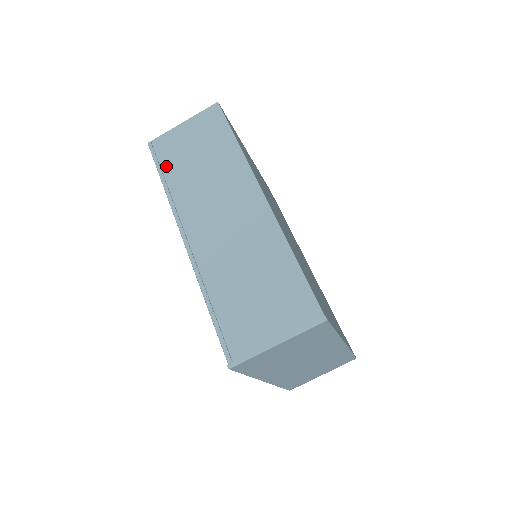
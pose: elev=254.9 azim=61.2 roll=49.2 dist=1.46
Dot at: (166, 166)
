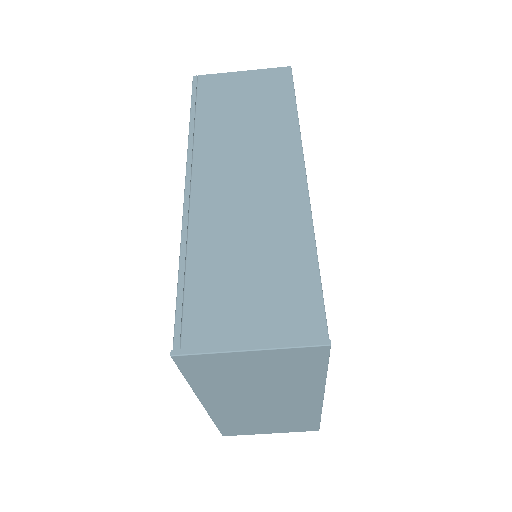
Dot at: (203, 104)
